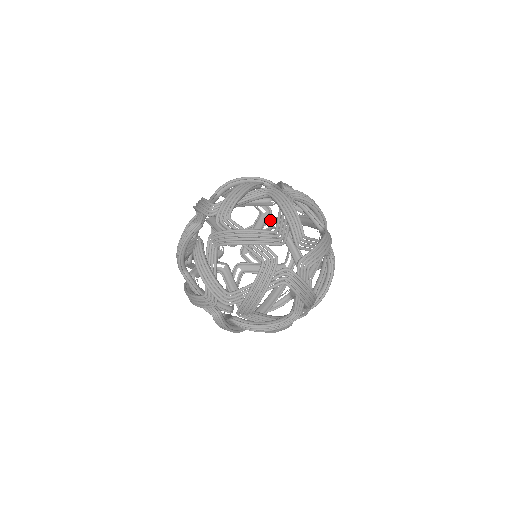
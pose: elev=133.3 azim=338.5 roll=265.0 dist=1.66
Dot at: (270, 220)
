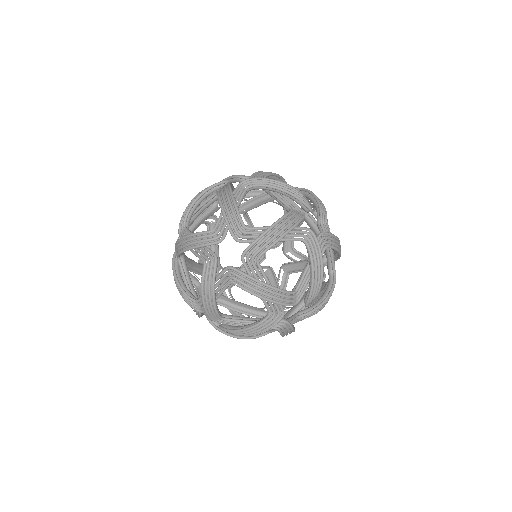
Dot at: occluded
